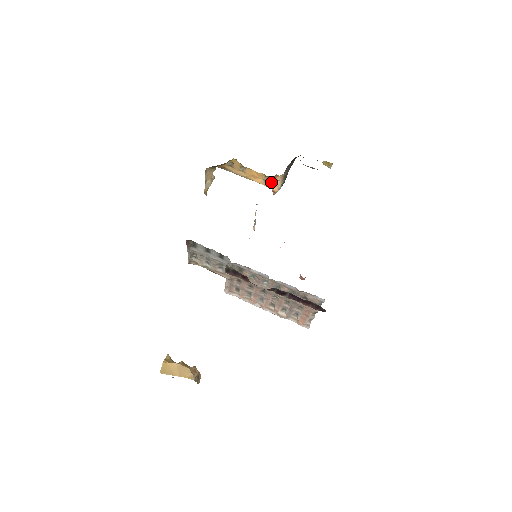
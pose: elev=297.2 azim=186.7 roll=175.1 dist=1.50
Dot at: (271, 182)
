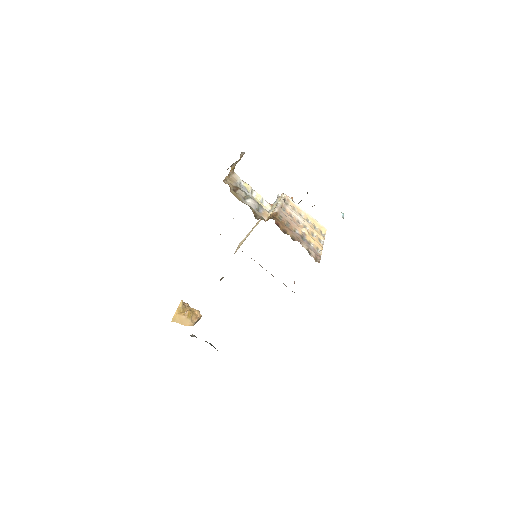
Dot at: occluded
